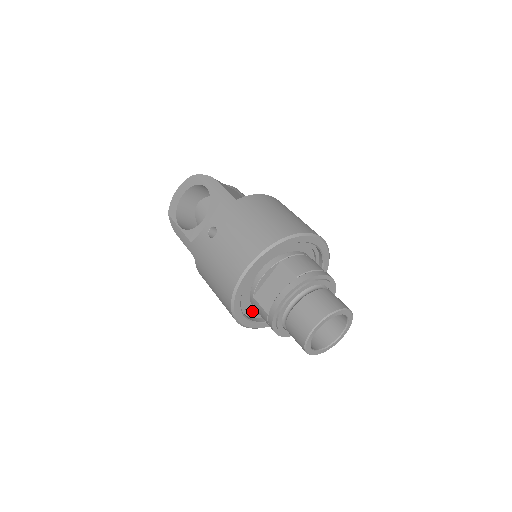
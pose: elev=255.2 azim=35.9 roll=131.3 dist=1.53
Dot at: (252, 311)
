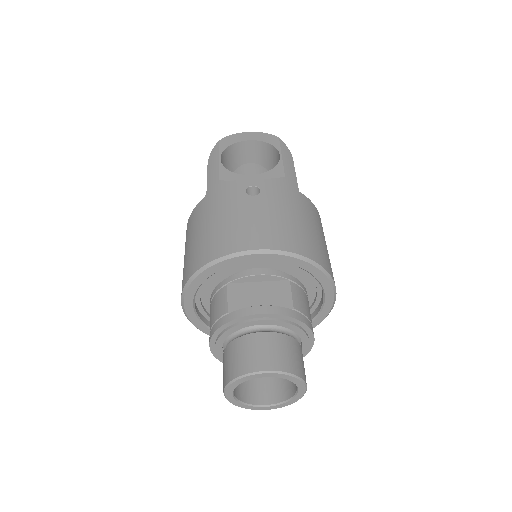
Dot at: (203, 297)
